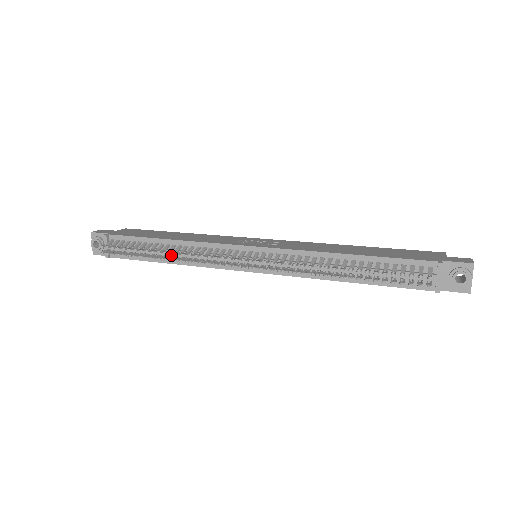
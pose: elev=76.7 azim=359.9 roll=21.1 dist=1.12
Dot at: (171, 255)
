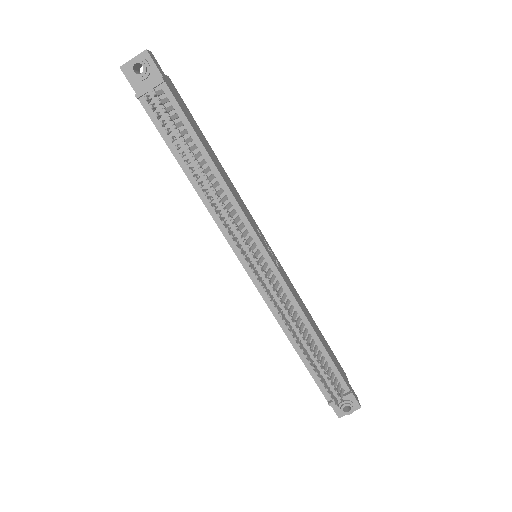
Dot at: (200, 177)
